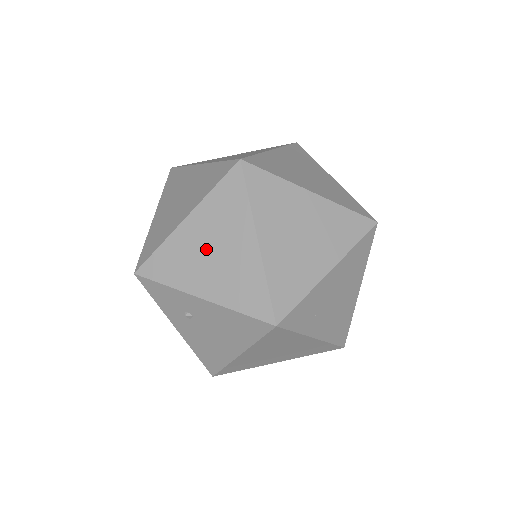
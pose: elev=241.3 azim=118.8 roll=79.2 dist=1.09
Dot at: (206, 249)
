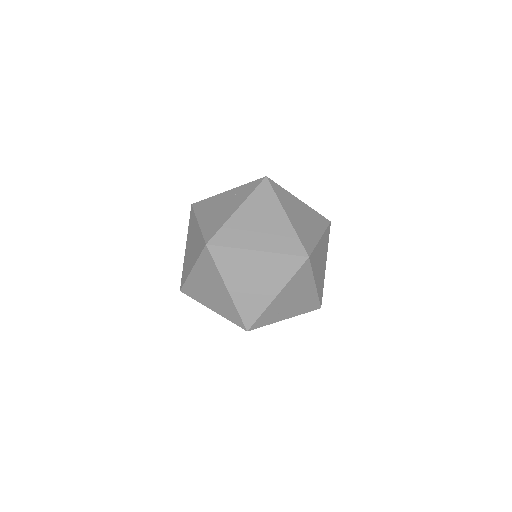
Dot at: (206, 287)
